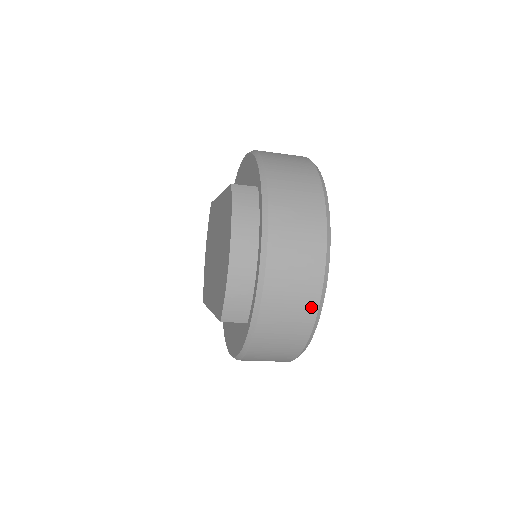
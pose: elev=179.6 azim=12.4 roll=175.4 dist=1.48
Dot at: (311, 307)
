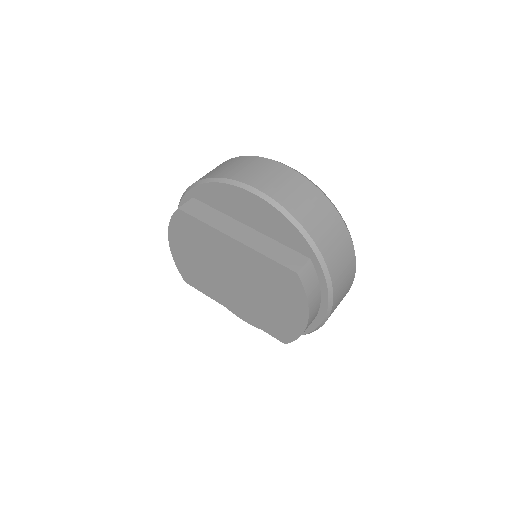
Dot at: occluded
